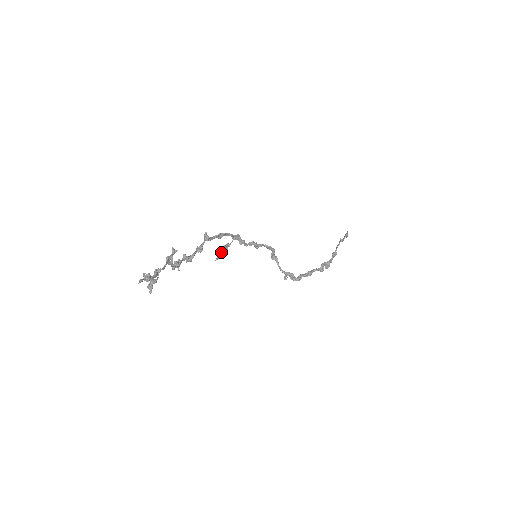
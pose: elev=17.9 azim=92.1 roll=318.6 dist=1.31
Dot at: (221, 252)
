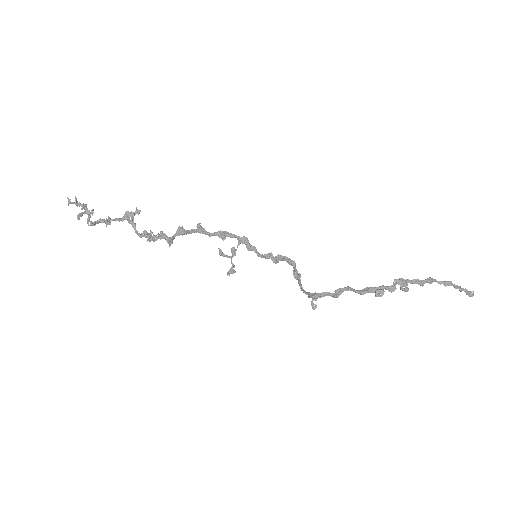
Dot at: (219, 252)
